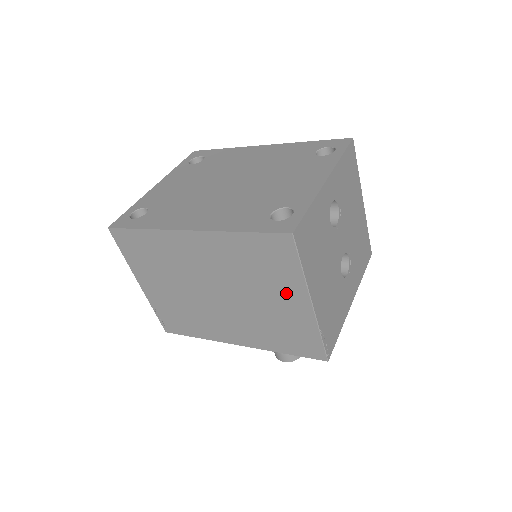
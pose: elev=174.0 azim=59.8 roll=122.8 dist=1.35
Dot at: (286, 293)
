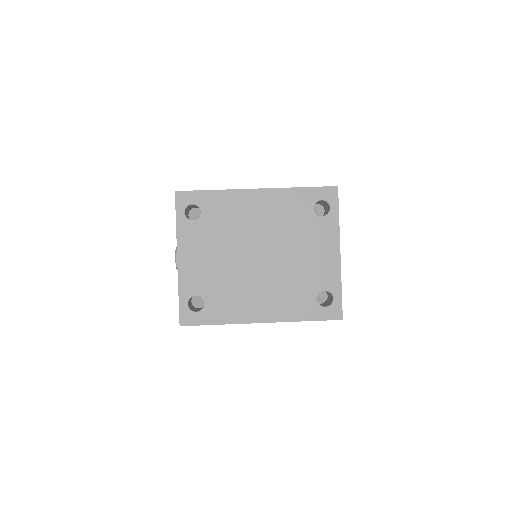
Dot at: occluded
